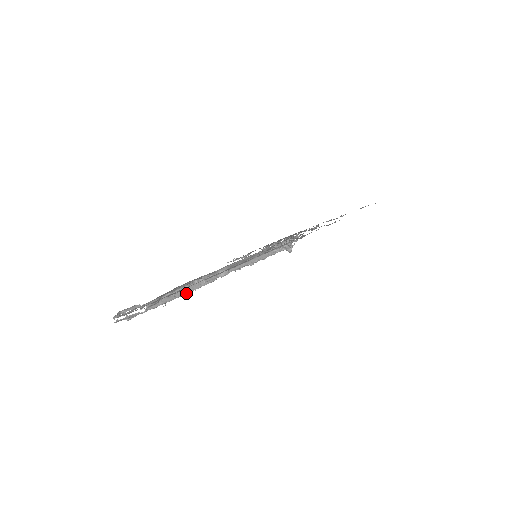
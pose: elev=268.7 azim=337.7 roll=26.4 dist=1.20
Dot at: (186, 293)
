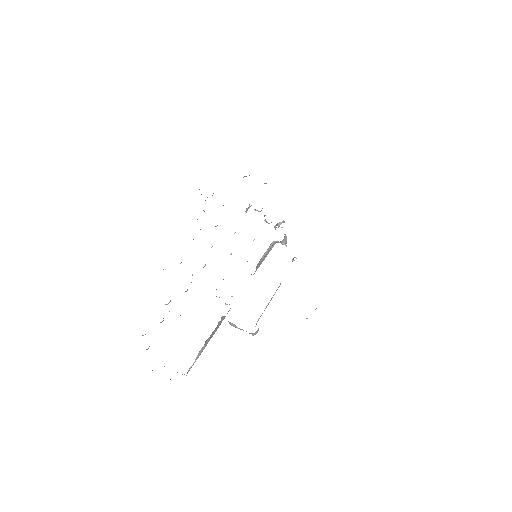
Dot at: (212, 336)
